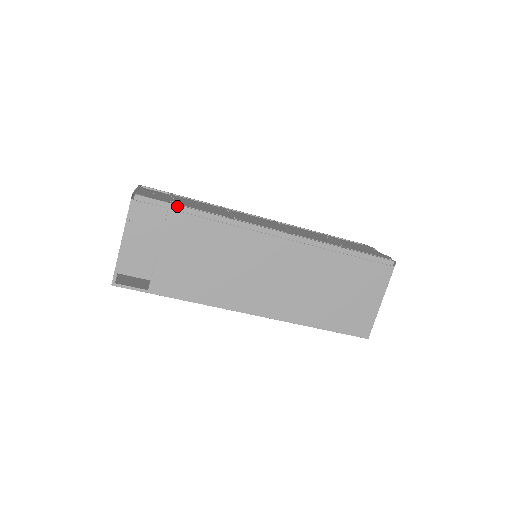
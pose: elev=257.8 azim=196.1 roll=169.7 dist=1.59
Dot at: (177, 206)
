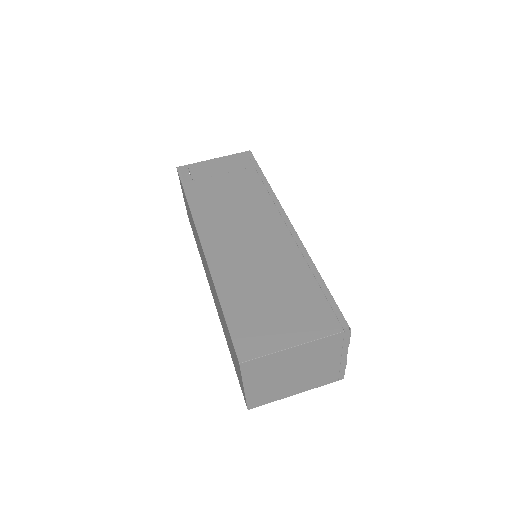
Dot at: (260, 169)
